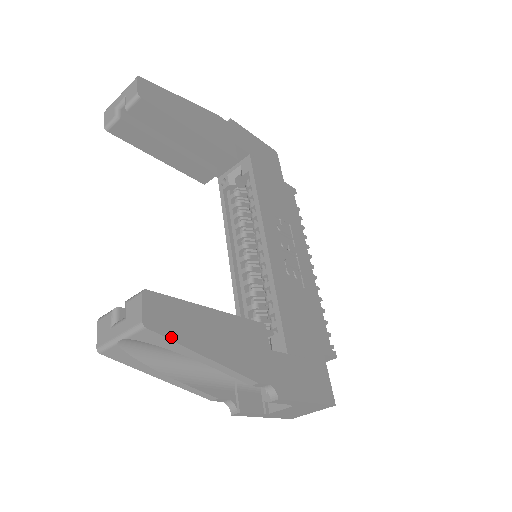
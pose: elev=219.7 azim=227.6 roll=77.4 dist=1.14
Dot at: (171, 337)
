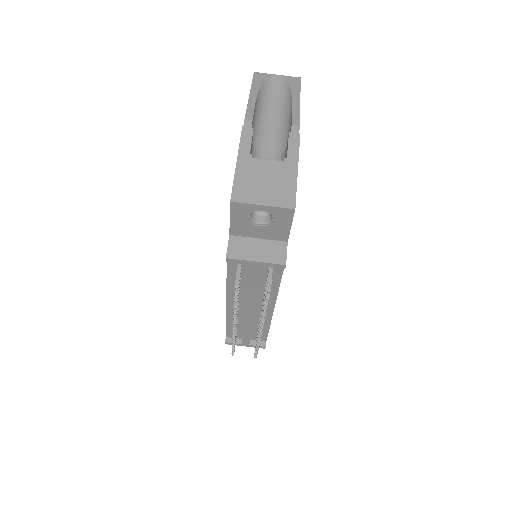
Dot at: (300, 88)
